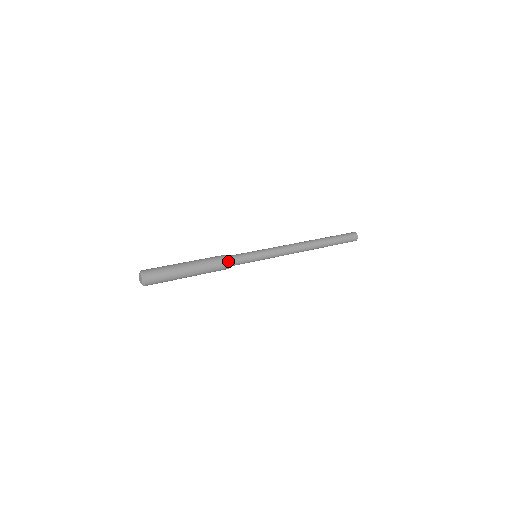
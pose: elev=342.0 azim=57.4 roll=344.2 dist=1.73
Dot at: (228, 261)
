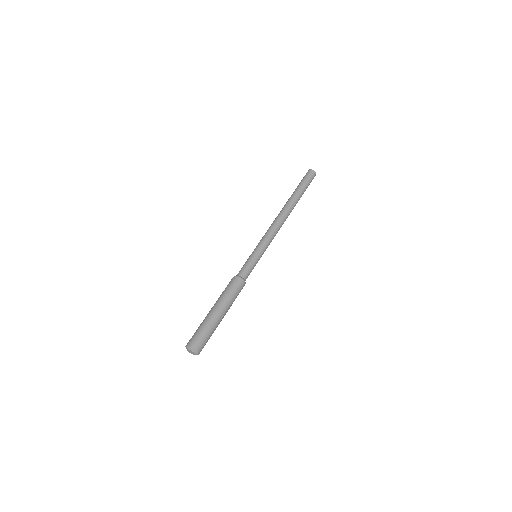
Dot at: (244, 284)
